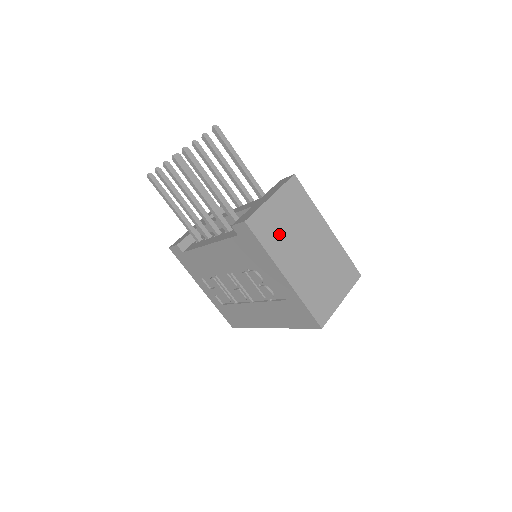
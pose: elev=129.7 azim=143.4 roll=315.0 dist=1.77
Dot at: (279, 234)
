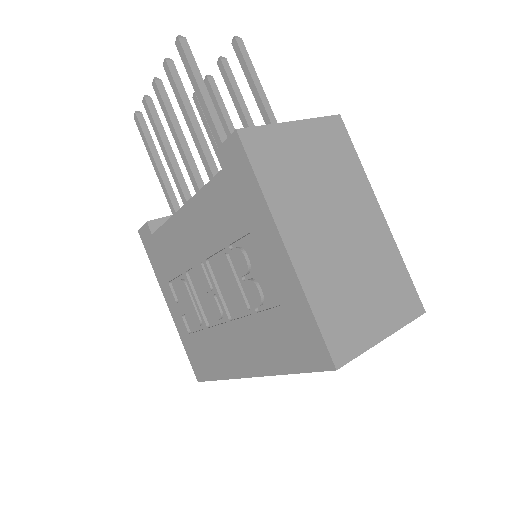
Dot at: (292, 178)
